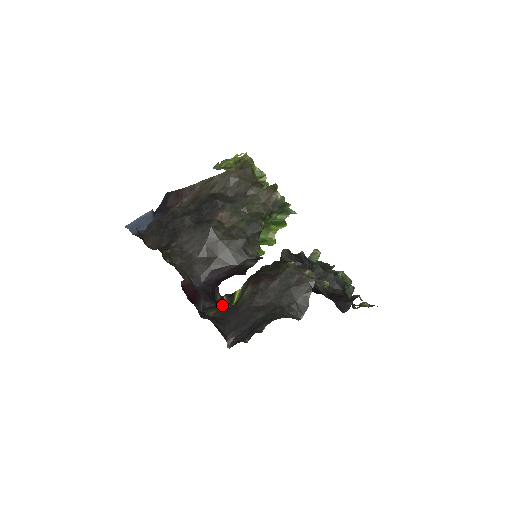
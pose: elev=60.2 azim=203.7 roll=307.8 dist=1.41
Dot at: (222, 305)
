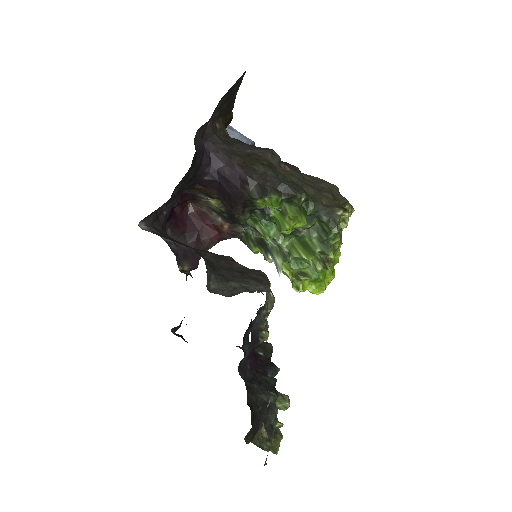
Dot at: occluded
